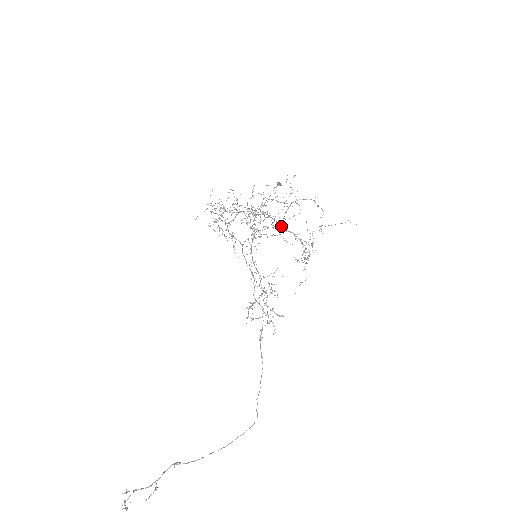
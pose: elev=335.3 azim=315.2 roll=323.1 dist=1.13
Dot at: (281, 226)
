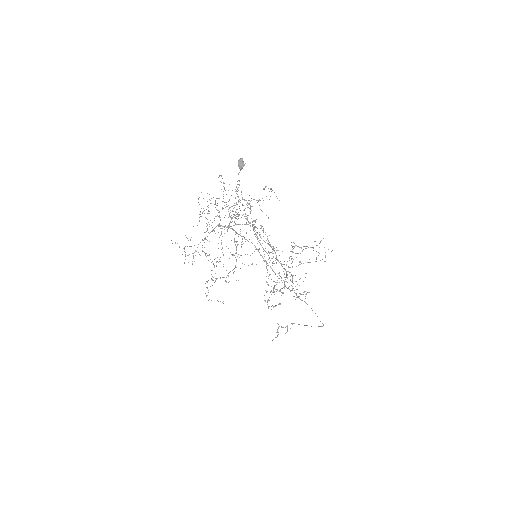
Dot at: occluded
